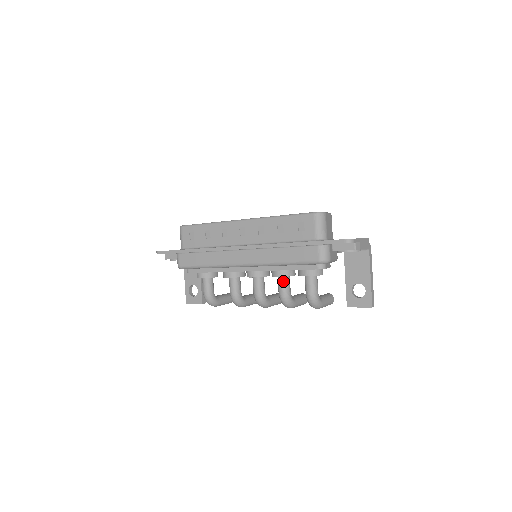
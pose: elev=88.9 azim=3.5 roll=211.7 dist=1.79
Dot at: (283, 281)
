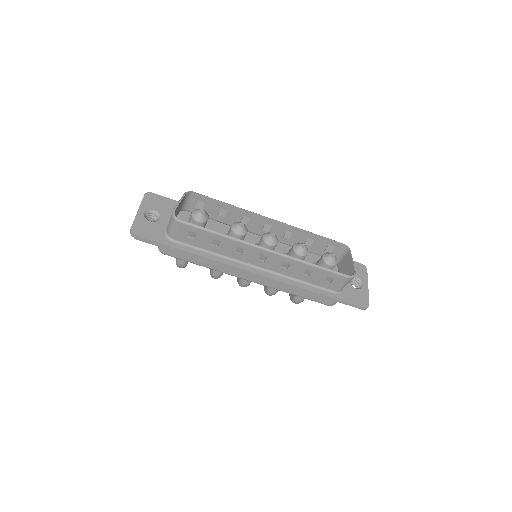
Dot at: occluded
